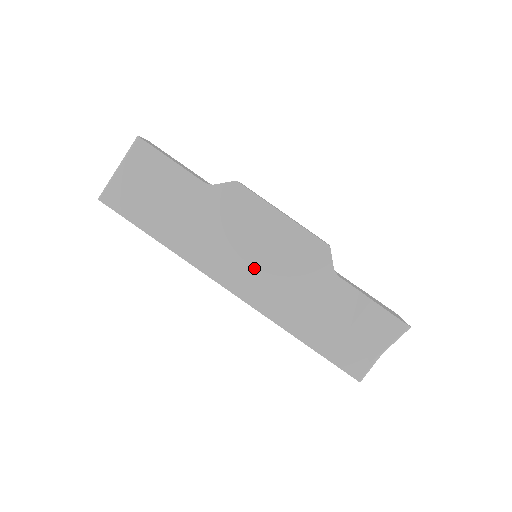
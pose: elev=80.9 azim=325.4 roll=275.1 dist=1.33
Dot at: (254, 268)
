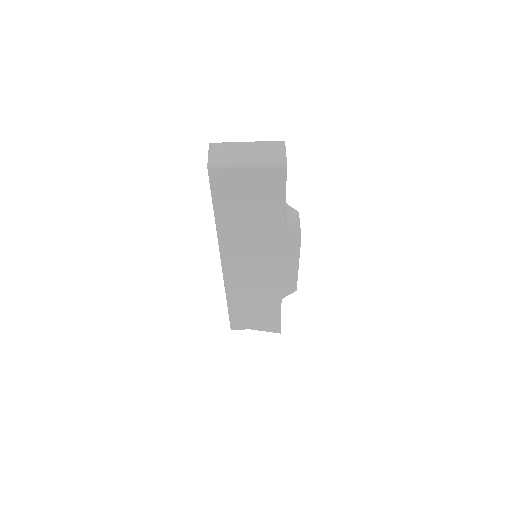
Dot at: (249, 271)
